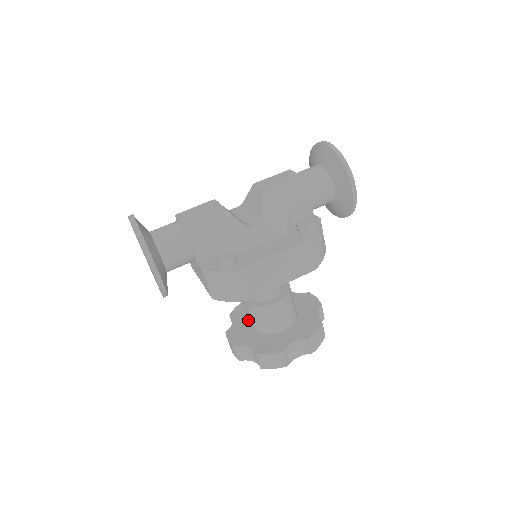
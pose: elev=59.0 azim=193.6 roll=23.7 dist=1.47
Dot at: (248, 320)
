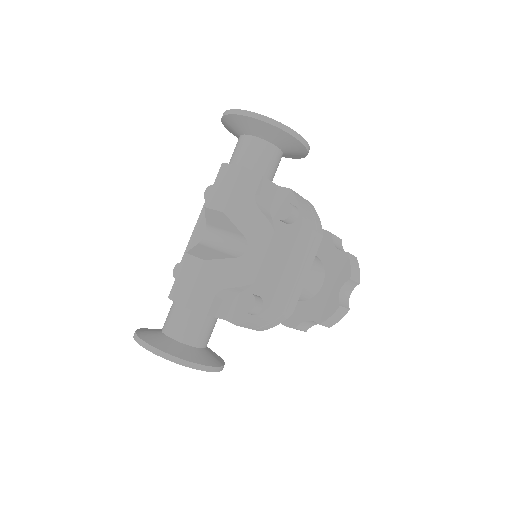
Dot at: occluded
